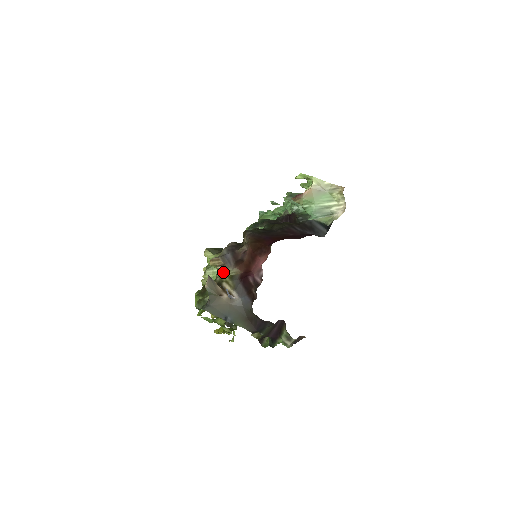
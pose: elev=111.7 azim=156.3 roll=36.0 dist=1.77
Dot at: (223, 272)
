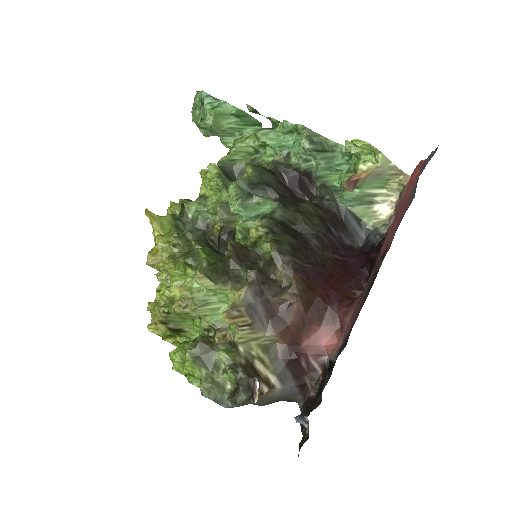
Dot at: (250, 337)
